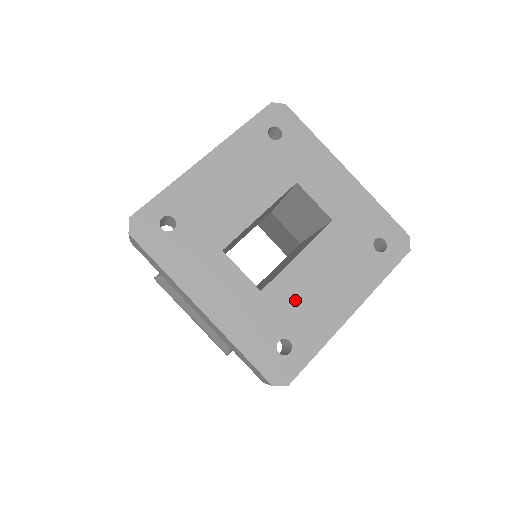
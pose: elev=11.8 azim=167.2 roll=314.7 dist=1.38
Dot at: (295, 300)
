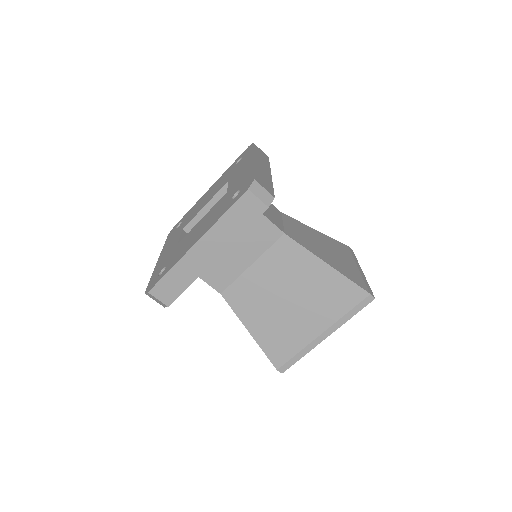
Dot at: (183, 244)
